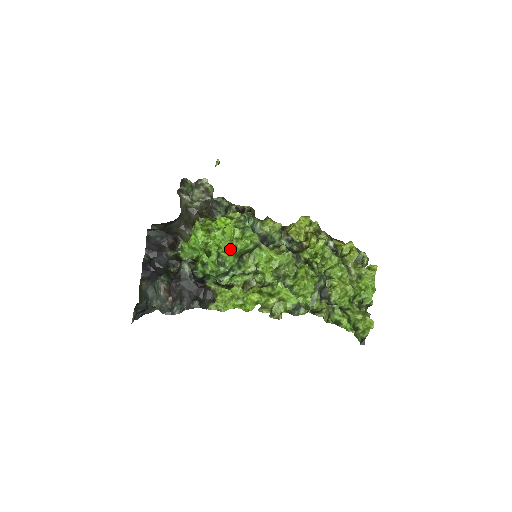
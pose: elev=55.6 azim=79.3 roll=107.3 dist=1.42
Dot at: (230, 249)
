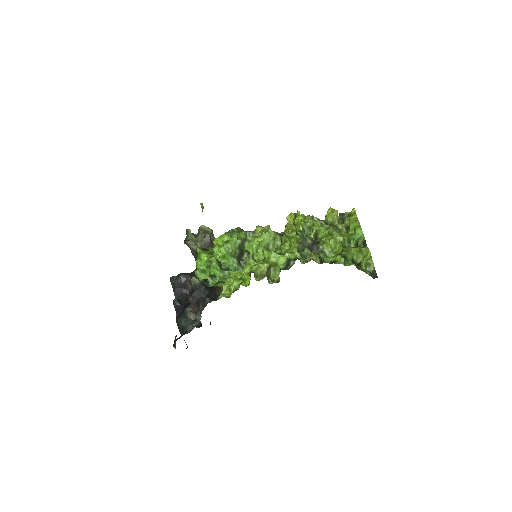
Dot at: (224, 251)
